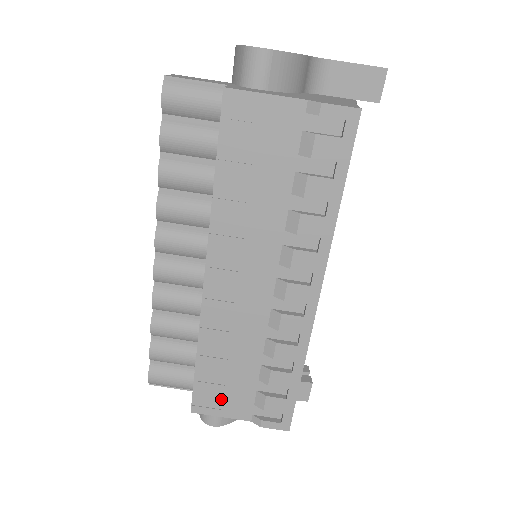
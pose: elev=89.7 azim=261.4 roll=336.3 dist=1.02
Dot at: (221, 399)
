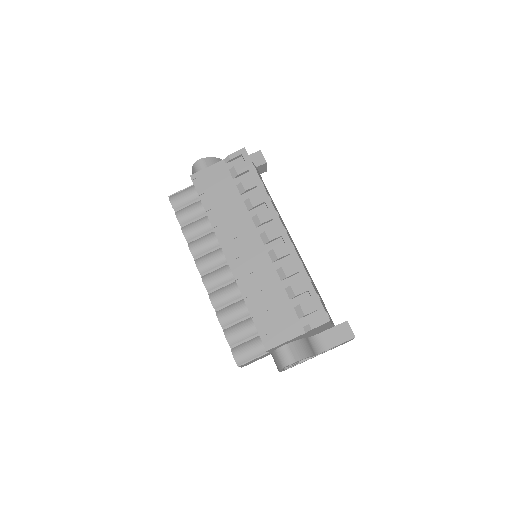
Dot at: (278, 328)
